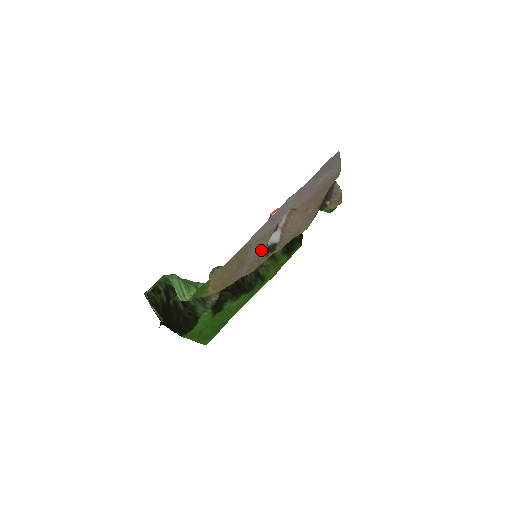
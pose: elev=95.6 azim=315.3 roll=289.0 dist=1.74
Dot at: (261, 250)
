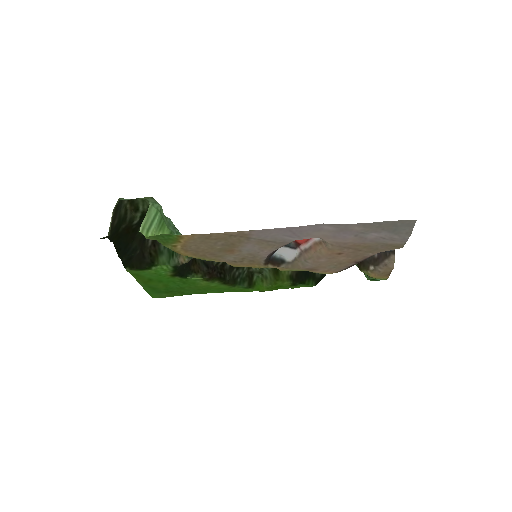
Dot at: (260, 253)
